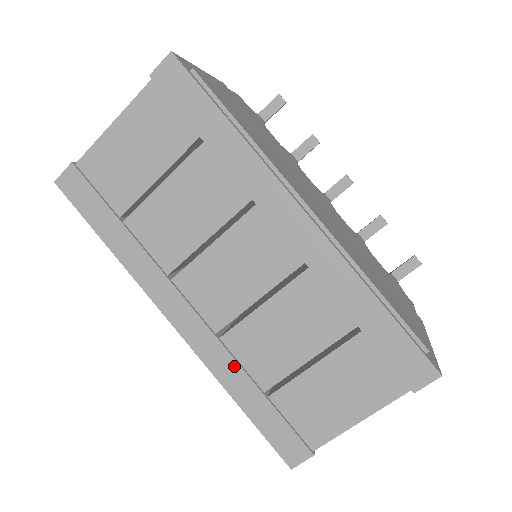
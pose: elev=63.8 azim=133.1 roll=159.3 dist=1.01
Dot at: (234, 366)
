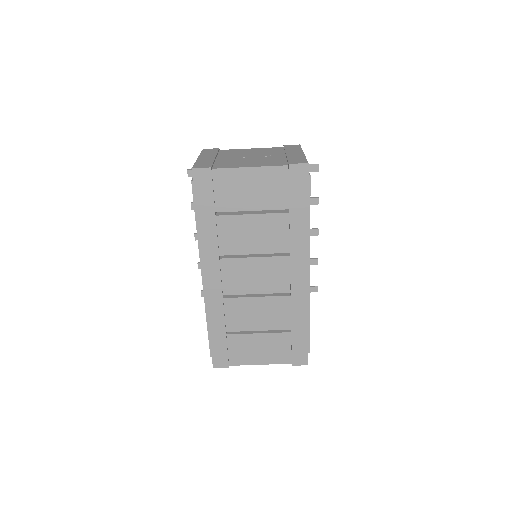
Dot at: (221, 314)
